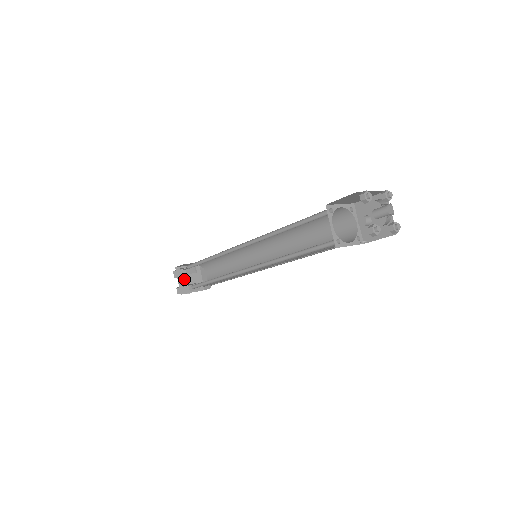
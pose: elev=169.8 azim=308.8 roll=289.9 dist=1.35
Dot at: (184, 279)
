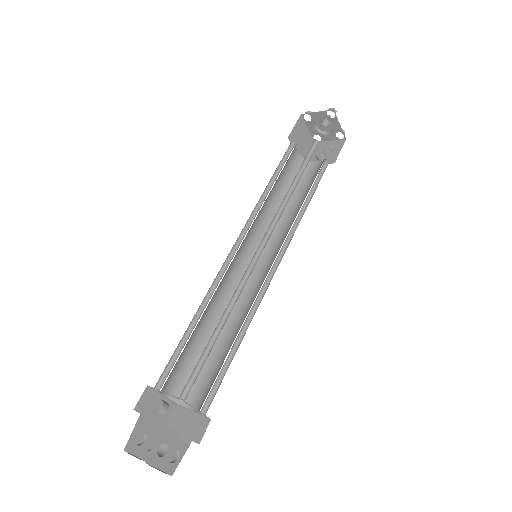
Dot at: (162, 400)
